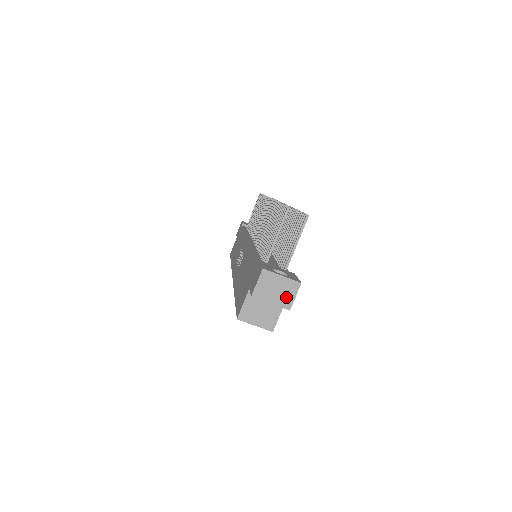
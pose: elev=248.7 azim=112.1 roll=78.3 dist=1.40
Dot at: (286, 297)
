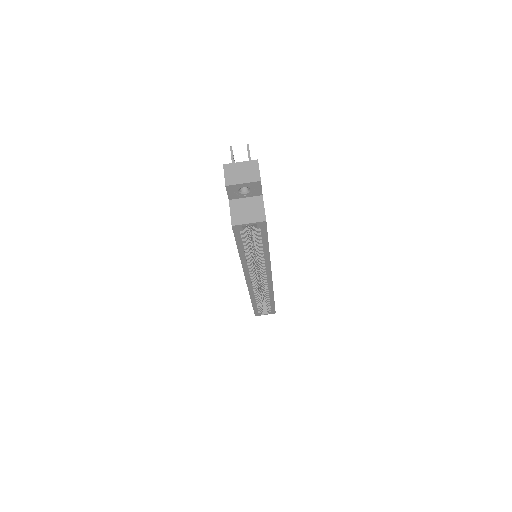
Dot at: (252, 174)
